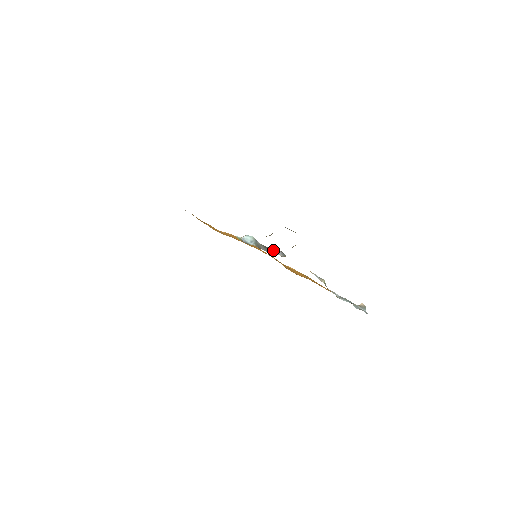
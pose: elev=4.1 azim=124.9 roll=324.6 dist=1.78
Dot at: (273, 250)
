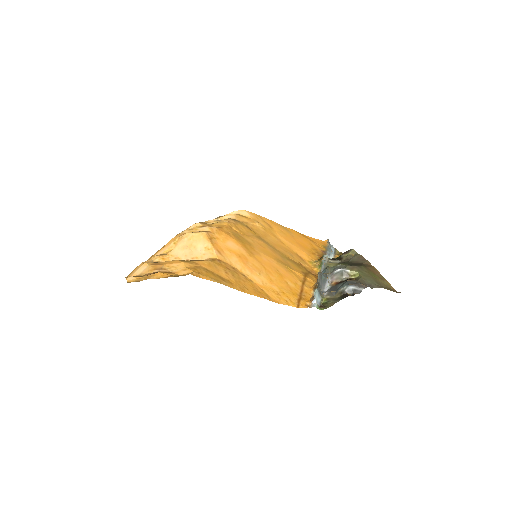
Dot at: (323, 282)
